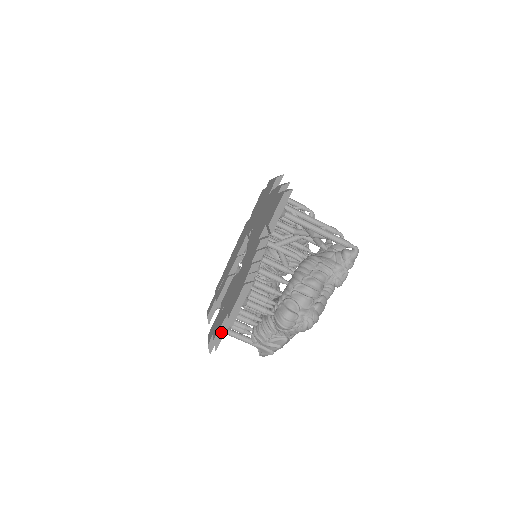
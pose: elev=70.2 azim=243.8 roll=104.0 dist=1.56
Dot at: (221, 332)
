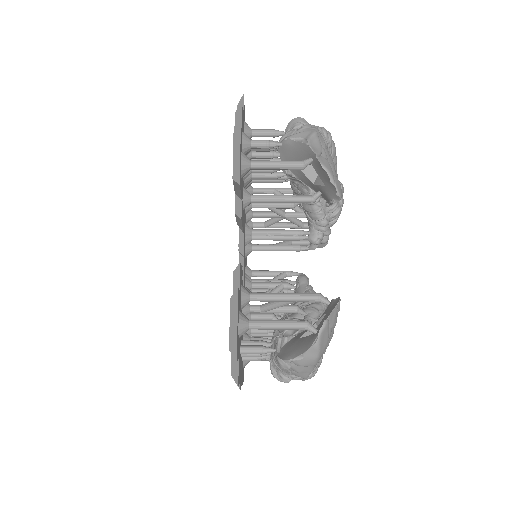
Dot at: occluded
